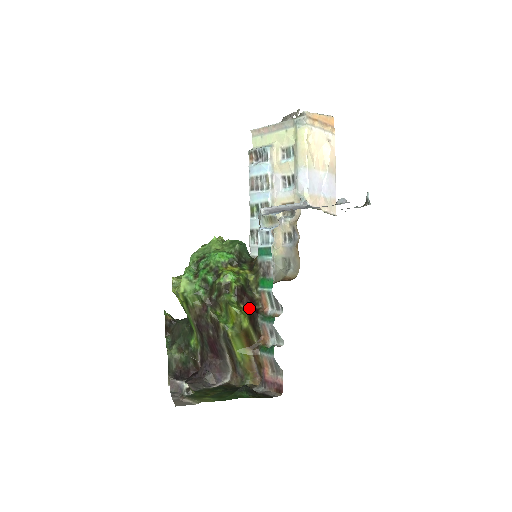
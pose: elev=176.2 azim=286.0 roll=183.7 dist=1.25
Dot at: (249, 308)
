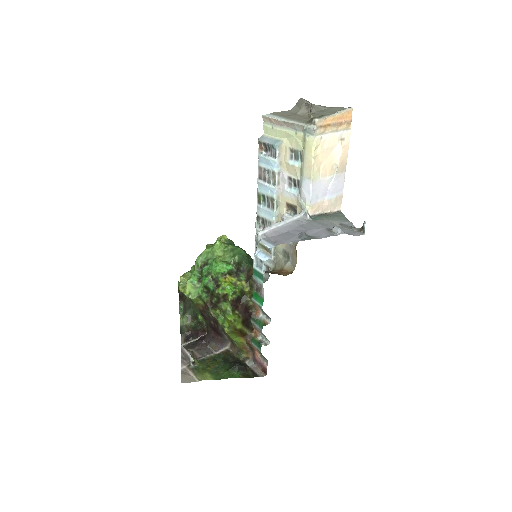
Dot at: (243, 313)
